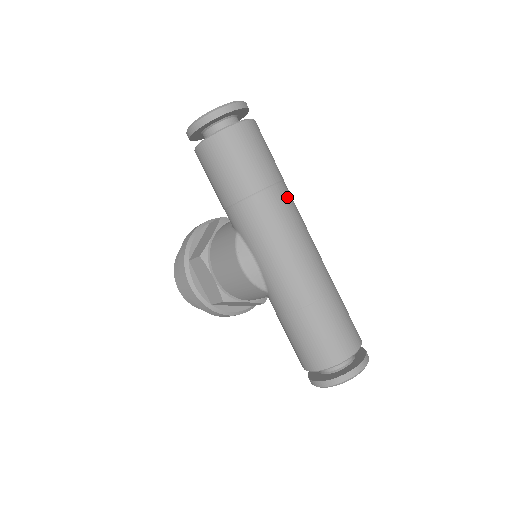
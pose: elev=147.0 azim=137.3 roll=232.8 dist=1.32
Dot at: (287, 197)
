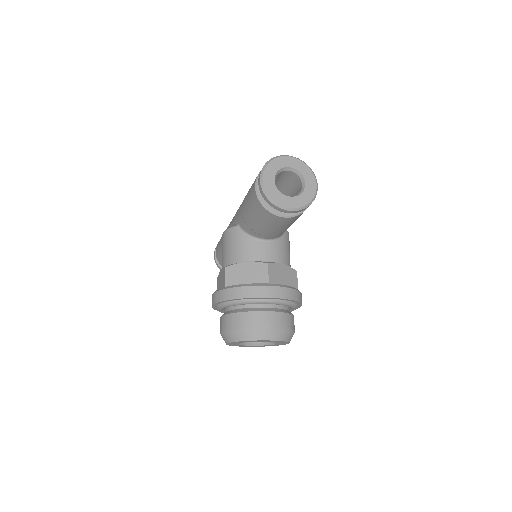
Dot at: occluded
